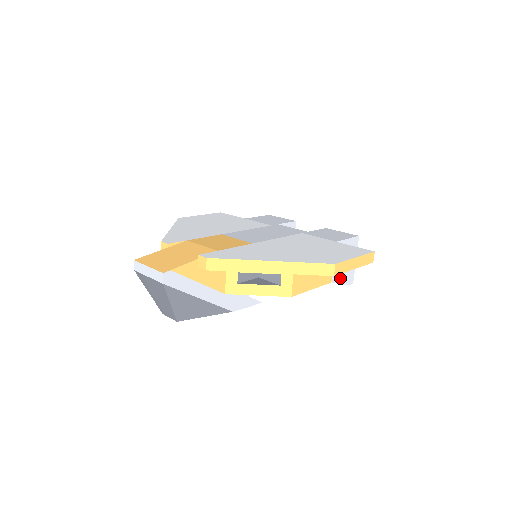
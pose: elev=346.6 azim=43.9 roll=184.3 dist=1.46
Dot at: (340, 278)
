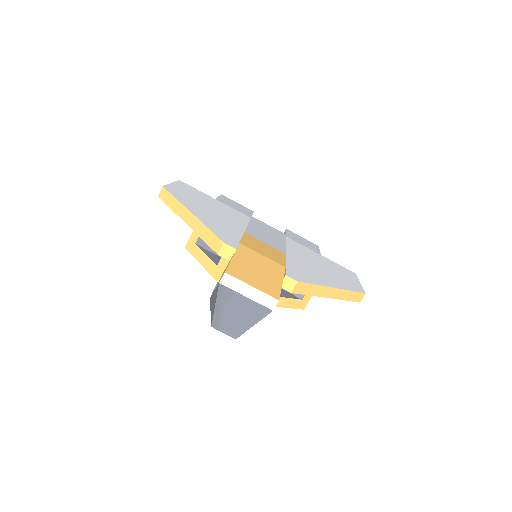
Dot at: occluded
